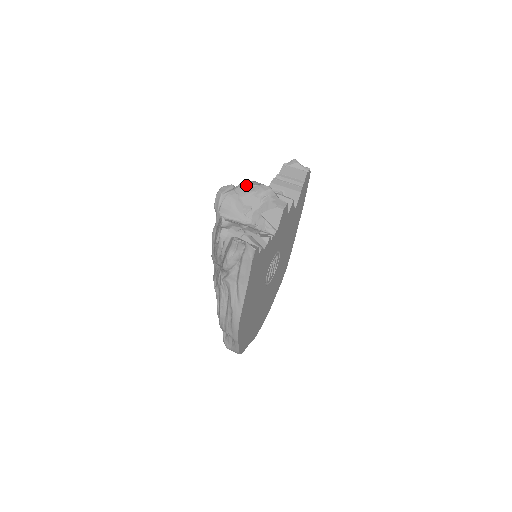
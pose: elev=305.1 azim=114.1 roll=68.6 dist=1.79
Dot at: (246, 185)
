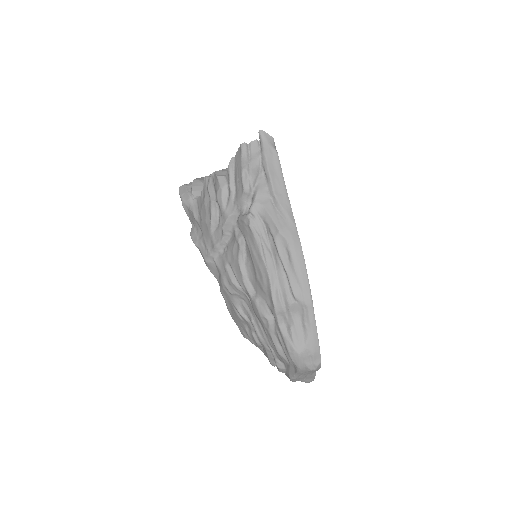
Dot at: occluded
